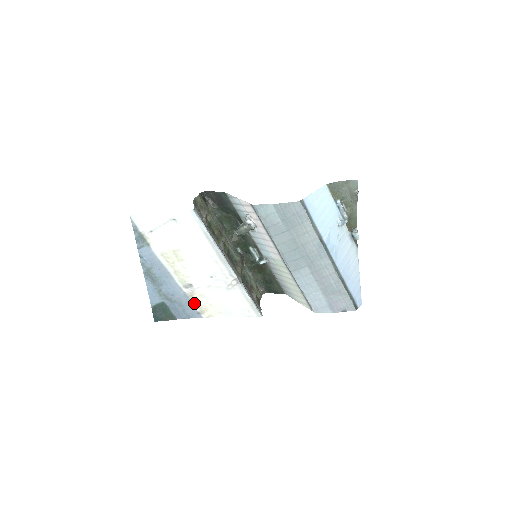
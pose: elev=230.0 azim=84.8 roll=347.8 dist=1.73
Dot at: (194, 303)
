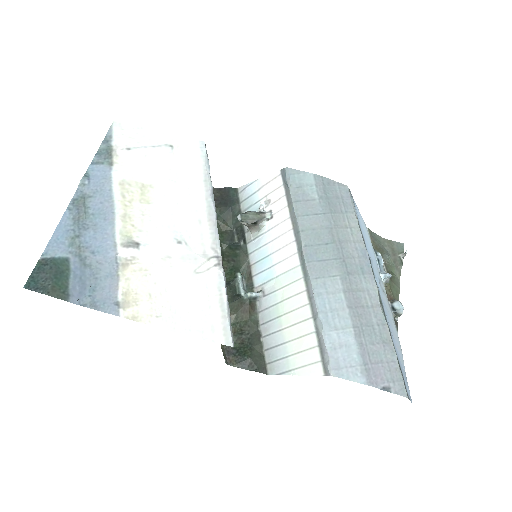
Dot at: (121, 281)
